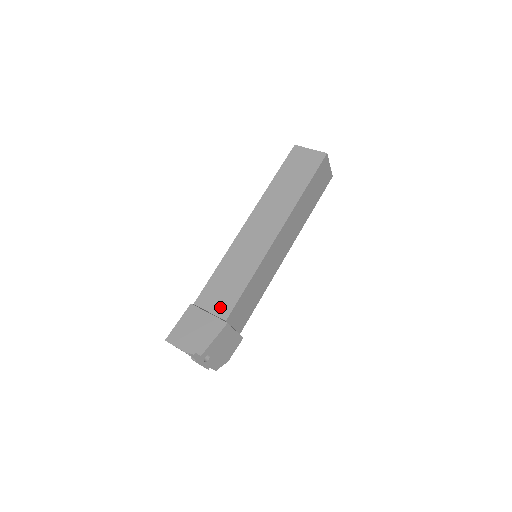
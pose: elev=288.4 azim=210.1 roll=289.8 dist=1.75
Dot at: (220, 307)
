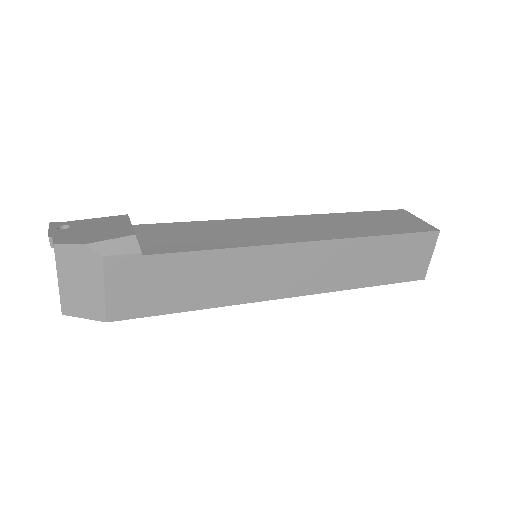
Dot at: occluded
